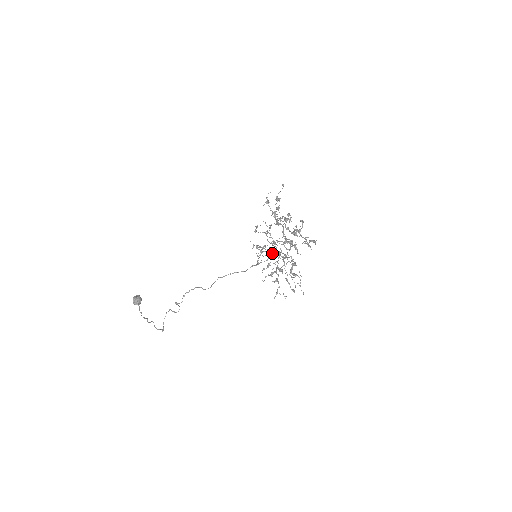
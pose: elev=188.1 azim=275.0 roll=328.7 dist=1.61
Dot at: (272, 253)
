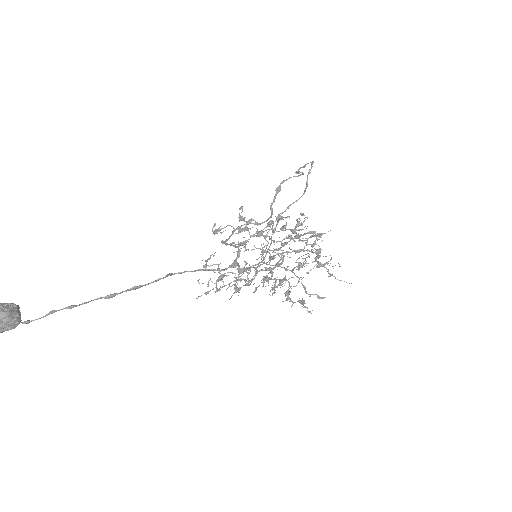
Dot at: (270, 258)
